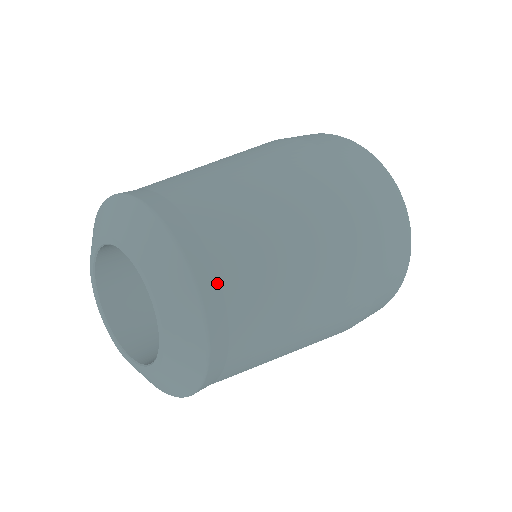
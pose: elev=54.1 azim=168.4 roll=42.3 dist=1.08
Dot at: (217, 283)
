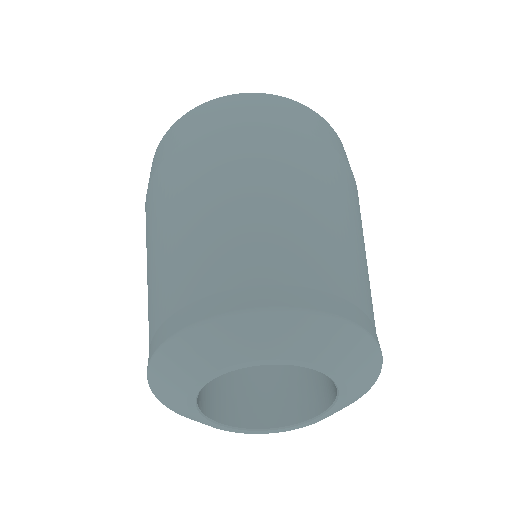
Dot at: (367, 318)
